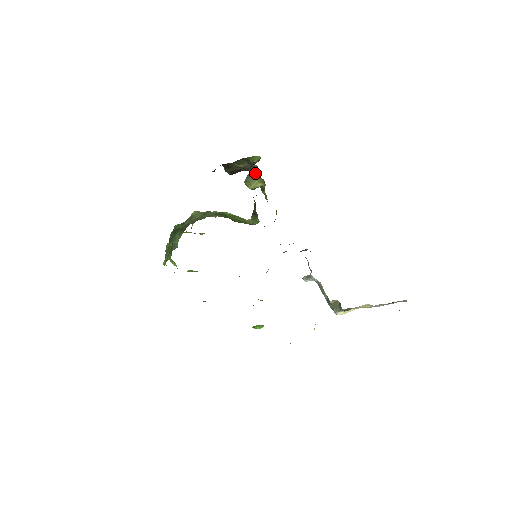
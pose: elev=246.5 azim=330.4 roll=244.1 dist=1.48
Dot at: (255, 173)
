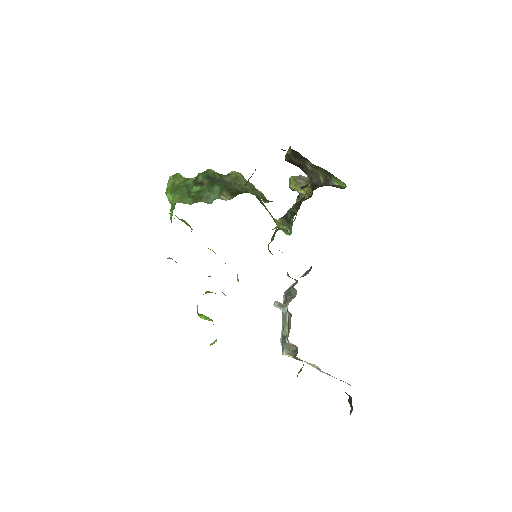
Dot at: (311, 181)
